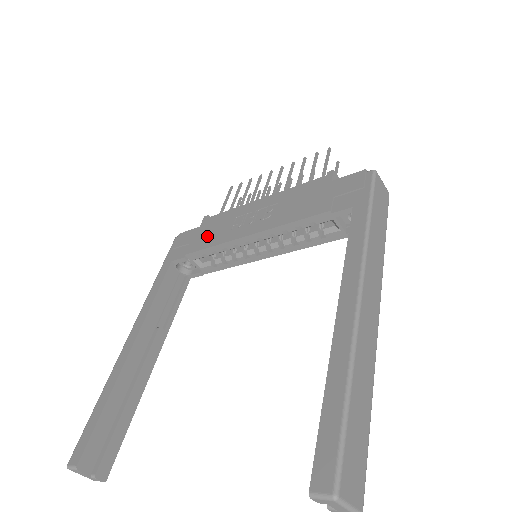
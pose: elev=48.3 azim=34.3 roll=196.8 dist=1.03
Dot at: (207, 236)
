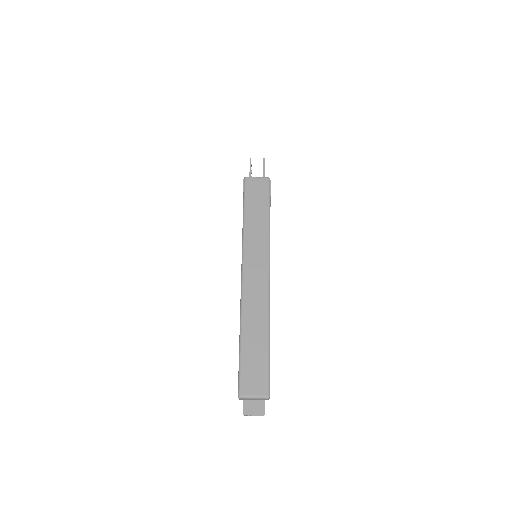
Dot at: occluded
